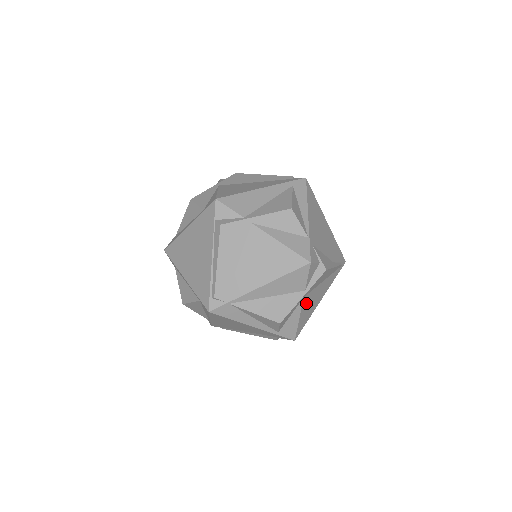
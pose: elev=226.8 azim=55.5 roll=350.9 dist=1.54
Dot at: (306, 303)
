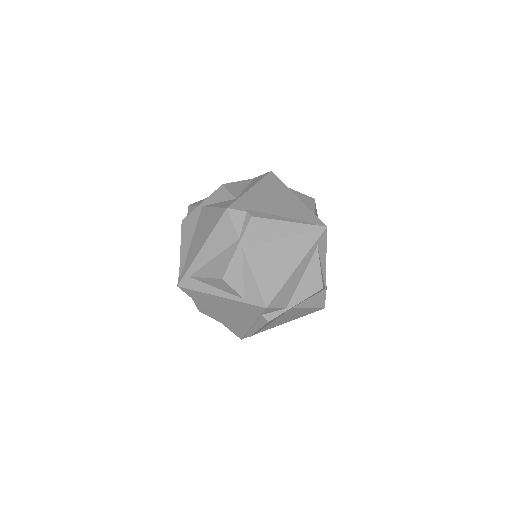
Dot at: occluded
